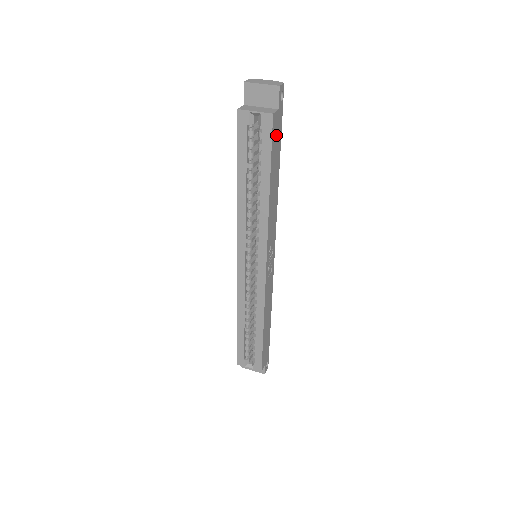
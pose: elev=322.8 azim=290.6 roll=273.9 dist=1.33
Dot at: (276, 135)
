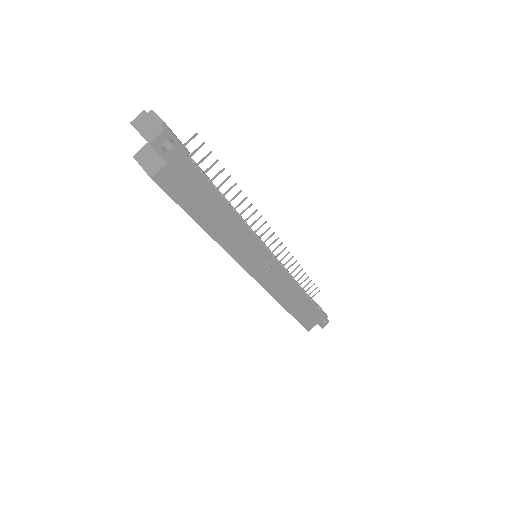
Dot at: (183, 185)
